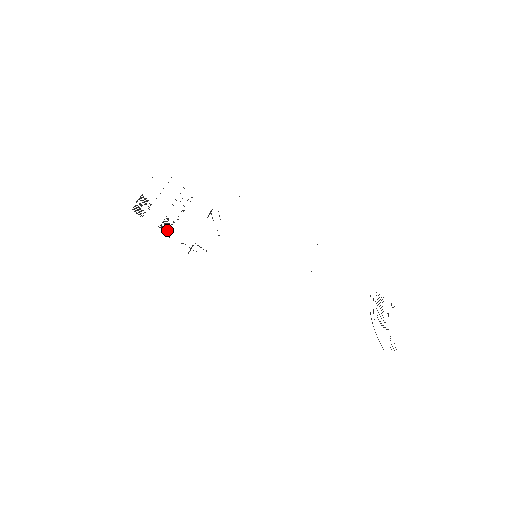
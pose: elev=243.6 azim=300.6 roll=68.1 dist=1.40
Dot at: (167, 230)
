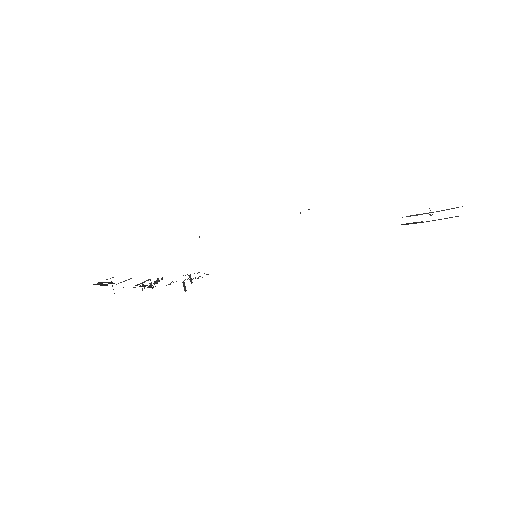
Dot at: occluded
